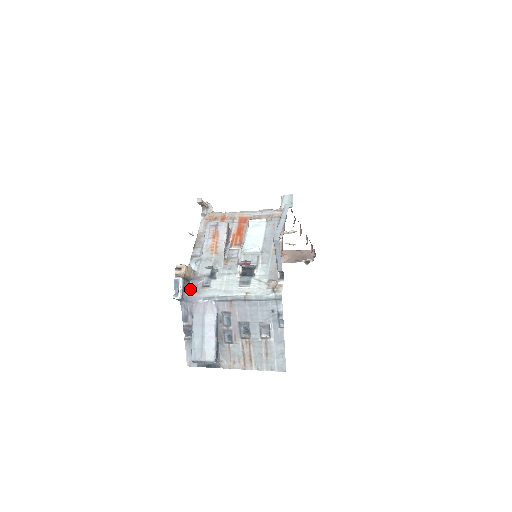
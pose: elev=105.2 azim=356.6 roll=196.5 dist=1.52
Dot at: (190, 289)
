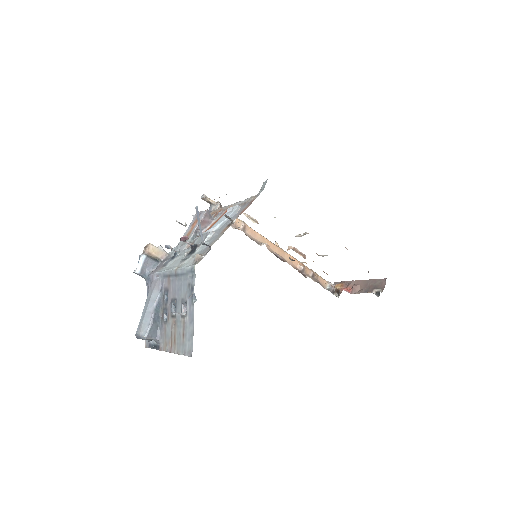
Dot at: (155, 269)
